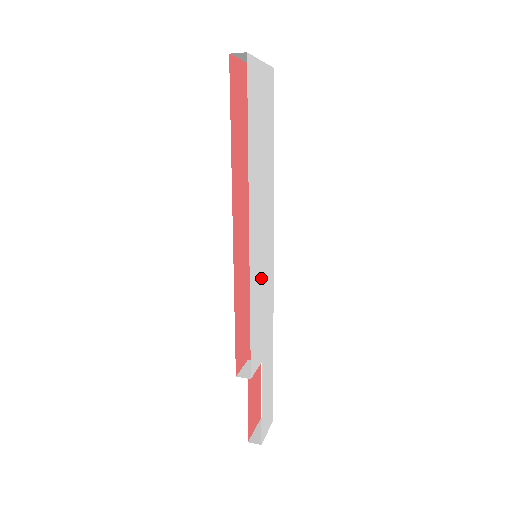
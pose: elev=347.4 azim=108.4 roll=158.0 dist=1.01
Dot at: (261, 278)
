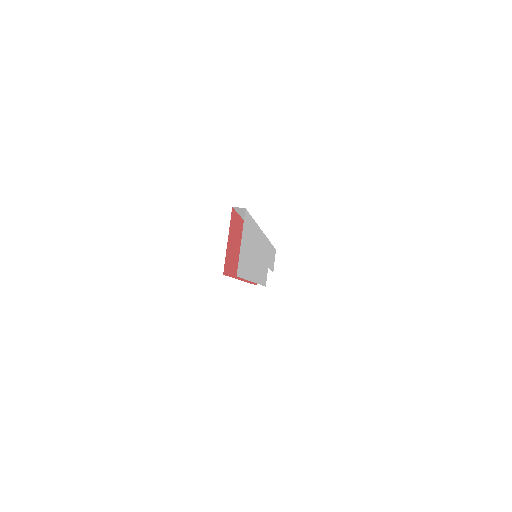
Dot at: (262, 262)
